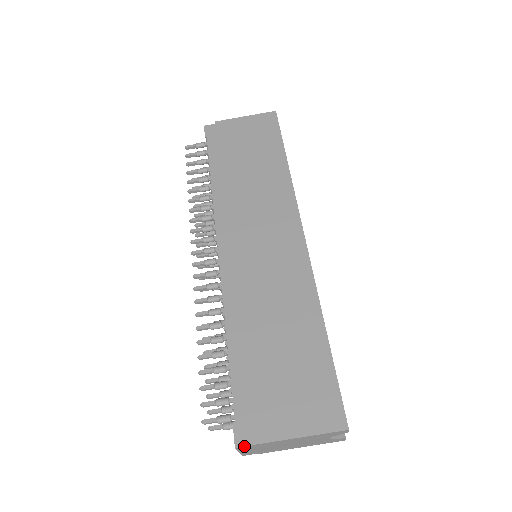
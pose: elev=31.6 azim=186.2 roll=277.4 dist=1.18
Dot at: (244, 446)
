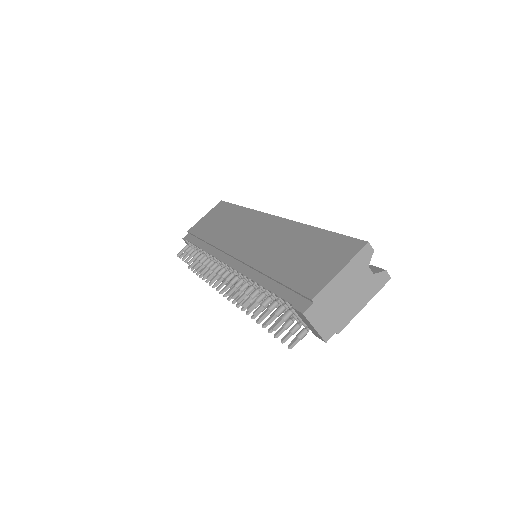
Dot at: (308, 307)
